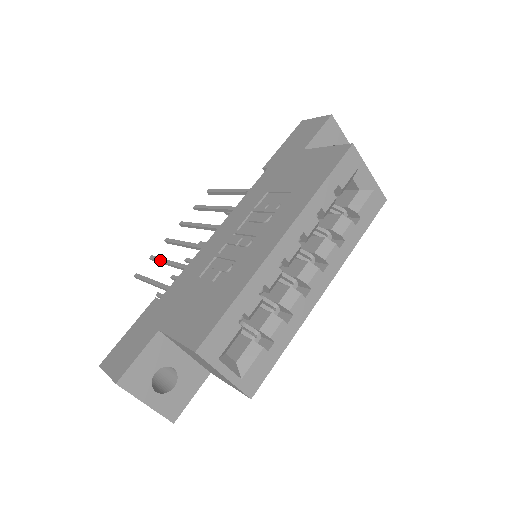
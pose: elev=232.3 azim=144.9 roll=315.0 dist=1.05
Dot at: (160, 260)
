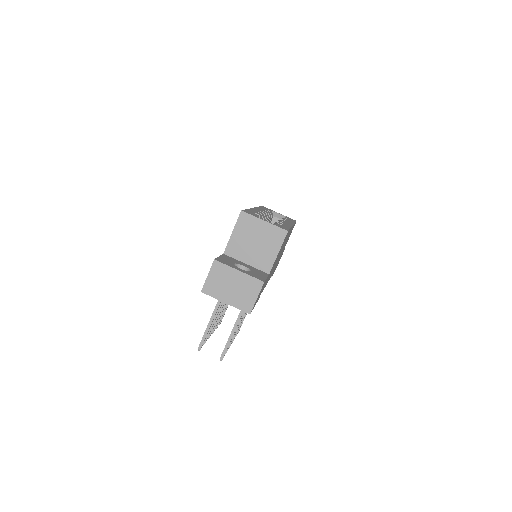
Dot at: occluded
